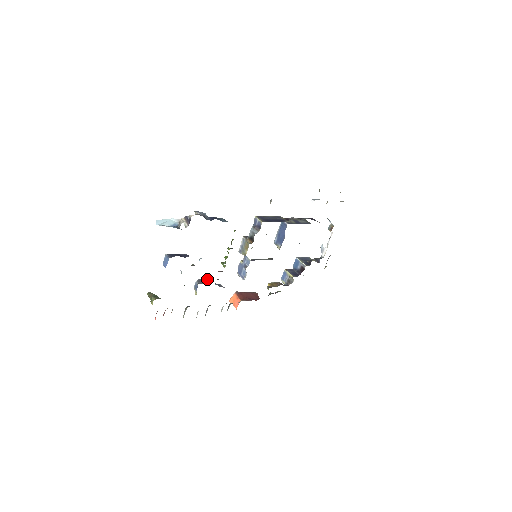
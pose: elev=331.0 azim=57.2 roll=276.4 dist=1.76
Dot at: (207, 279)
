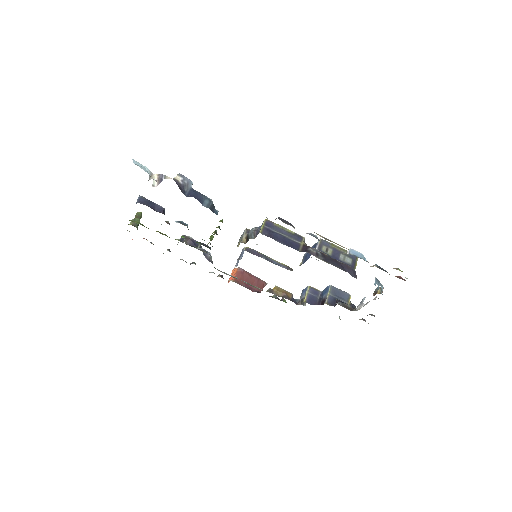
Dot at: (195, 240)
